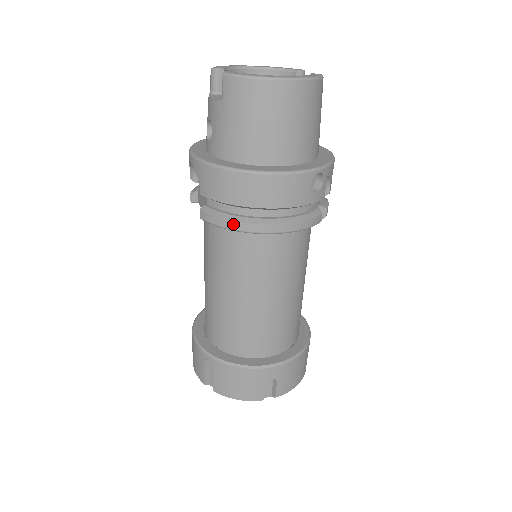
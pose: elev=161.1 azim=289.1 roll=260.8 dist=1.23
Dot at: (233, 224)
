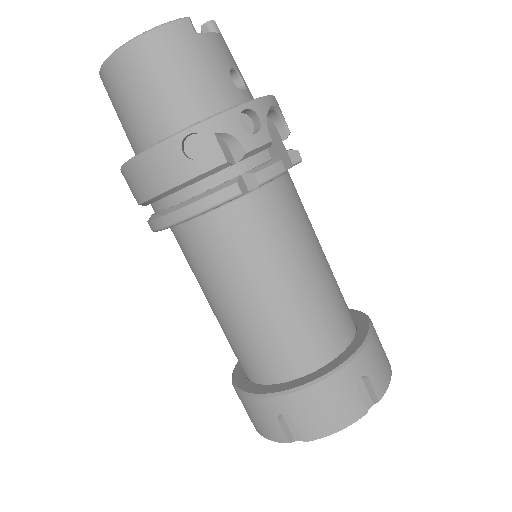
Dot at: (150, 225)
